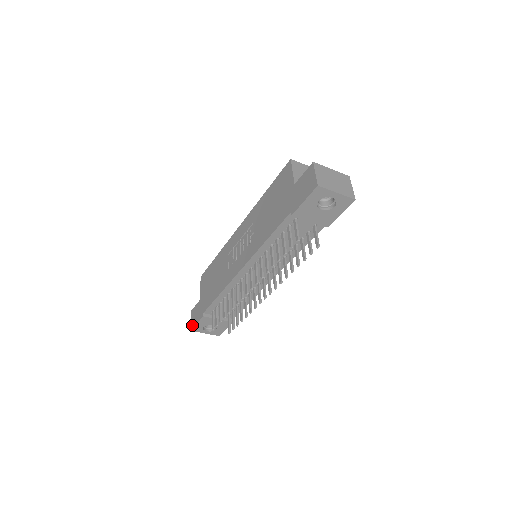
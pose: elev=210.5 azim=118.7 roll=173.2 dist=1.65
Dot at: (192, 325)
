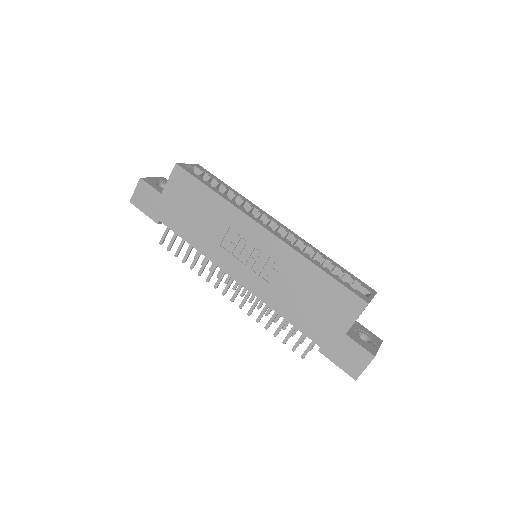
Dot at: (135, 202)
